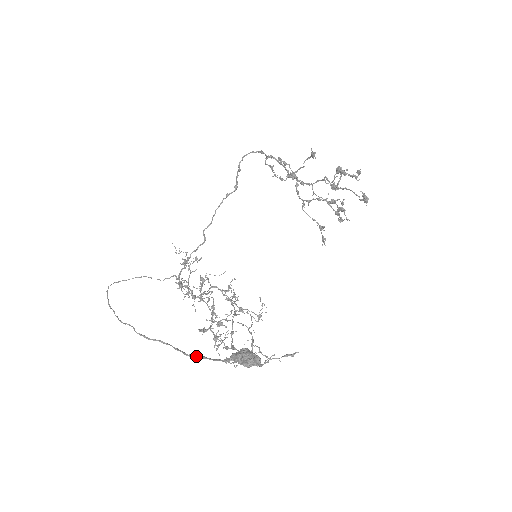
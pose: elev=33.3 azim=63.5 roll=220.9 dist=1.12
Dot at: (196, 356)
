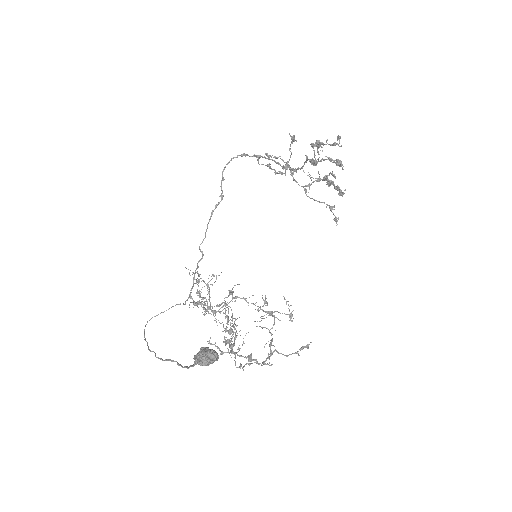
Dot at: (187, 366)
